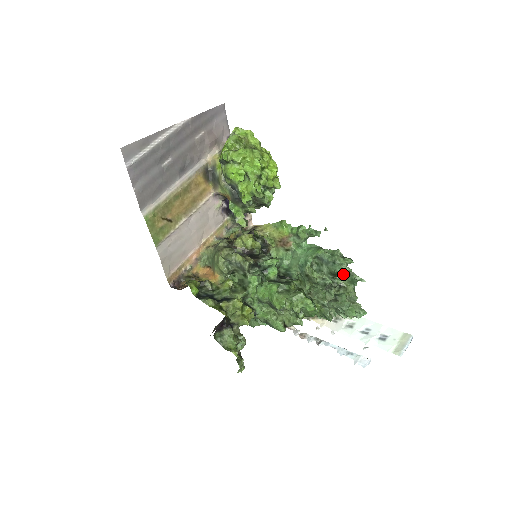
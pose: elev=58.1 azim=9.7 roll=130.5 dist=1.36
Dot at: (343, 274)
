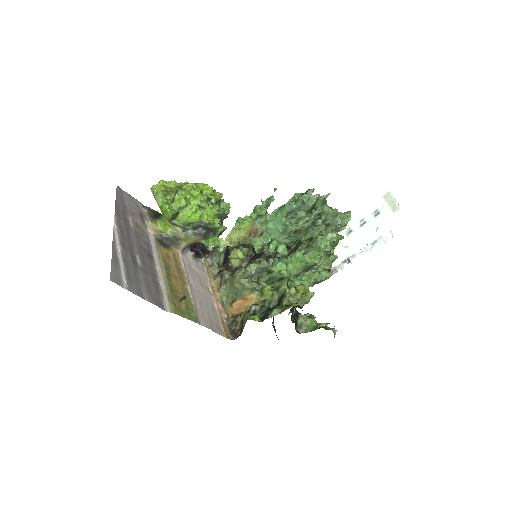
Dot at: occluded
